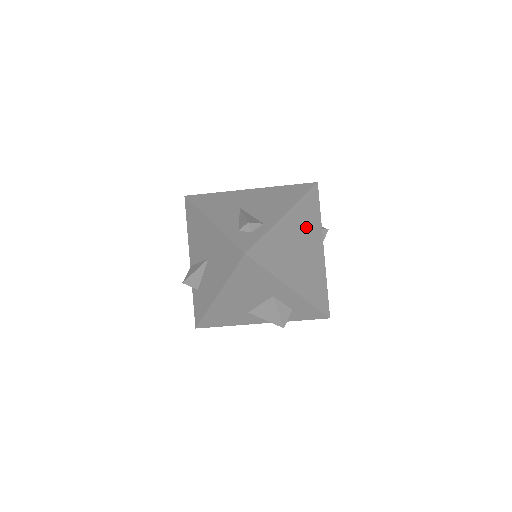
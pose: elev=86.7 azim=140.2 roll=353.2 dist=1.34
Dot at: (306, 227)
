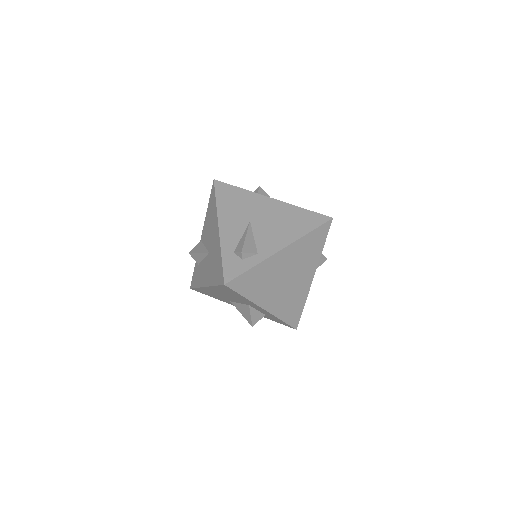
Dot at: (301, 259)
